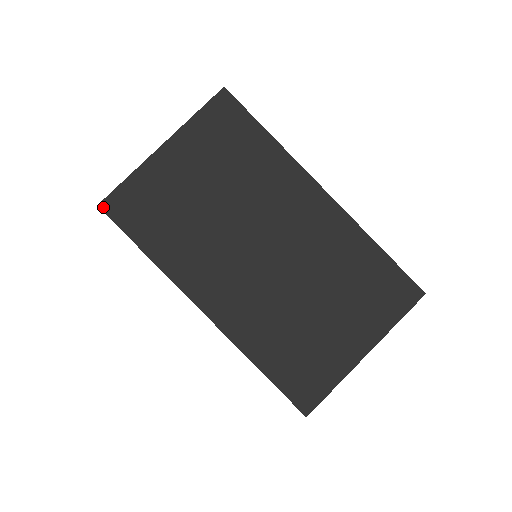
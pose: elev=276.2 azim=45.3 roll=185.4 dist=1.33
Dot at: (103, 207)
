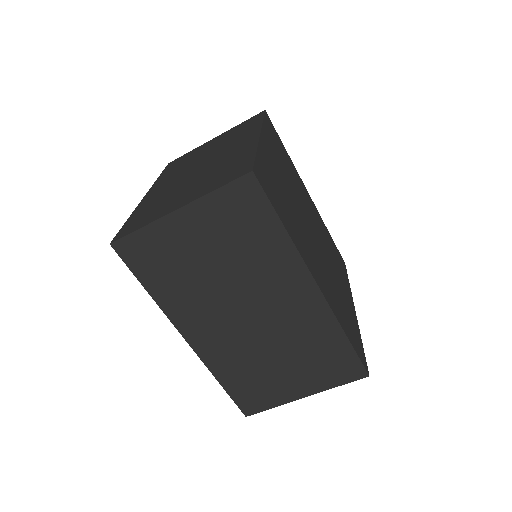
Dot at: (115, 247)
